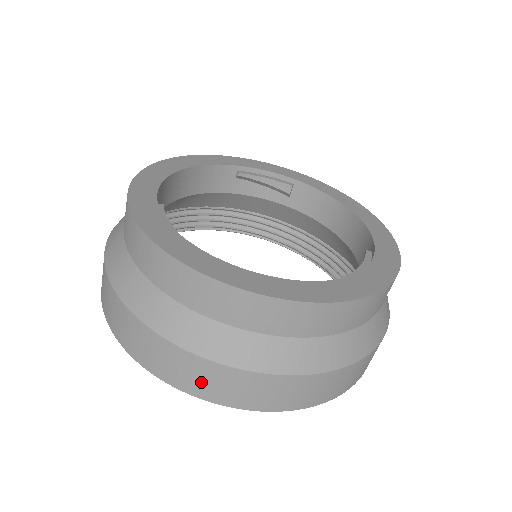
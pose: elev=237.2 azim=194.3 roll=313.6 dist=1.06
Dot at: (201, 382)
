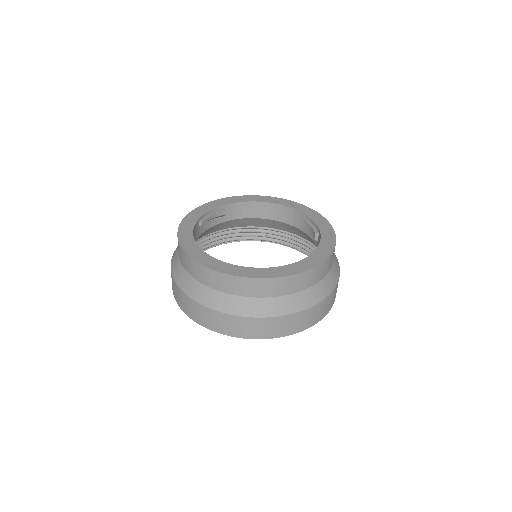
Dot at: (314, 317)
